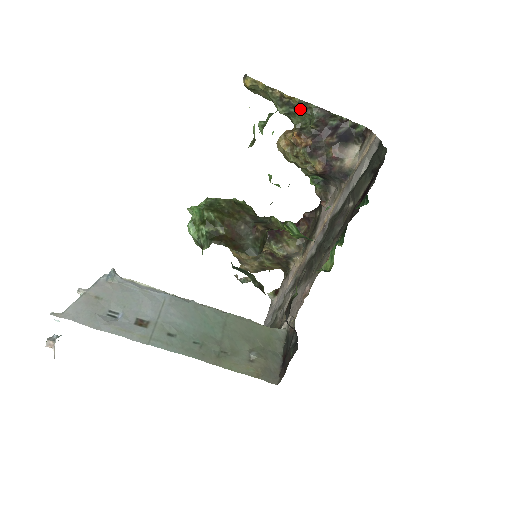
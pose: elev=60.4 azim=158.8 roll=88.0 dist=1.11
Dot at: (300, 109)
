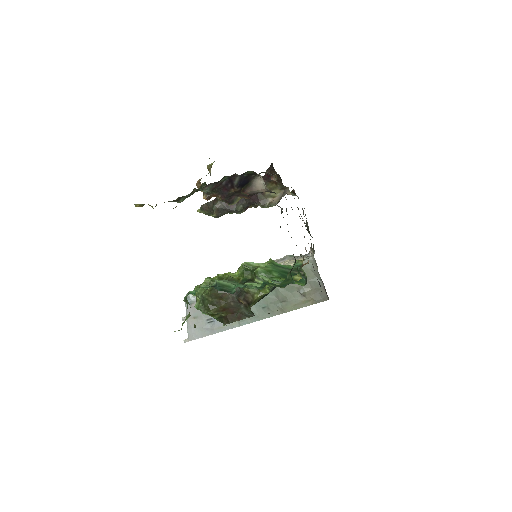
Dot at: (192, 193)
